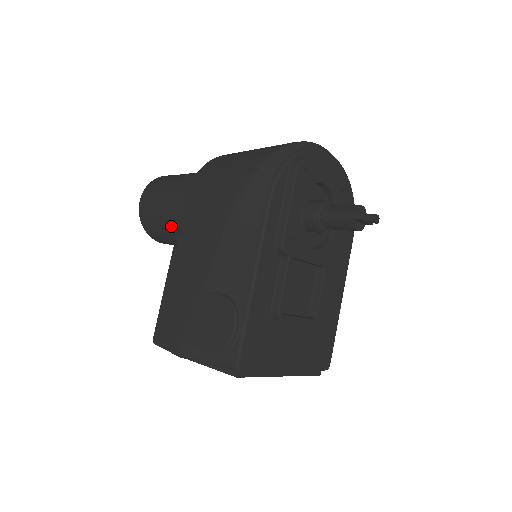
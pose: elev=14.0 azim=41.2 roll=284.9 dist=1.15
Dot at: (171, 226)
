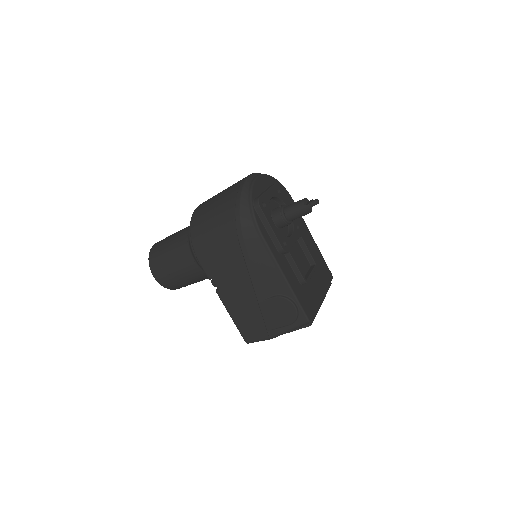
Dot at: (193, 278)
